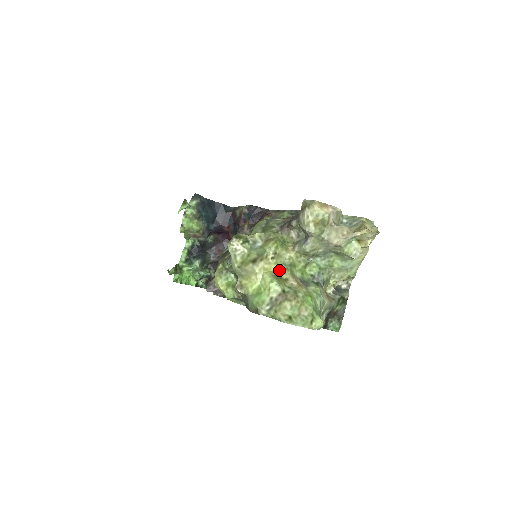
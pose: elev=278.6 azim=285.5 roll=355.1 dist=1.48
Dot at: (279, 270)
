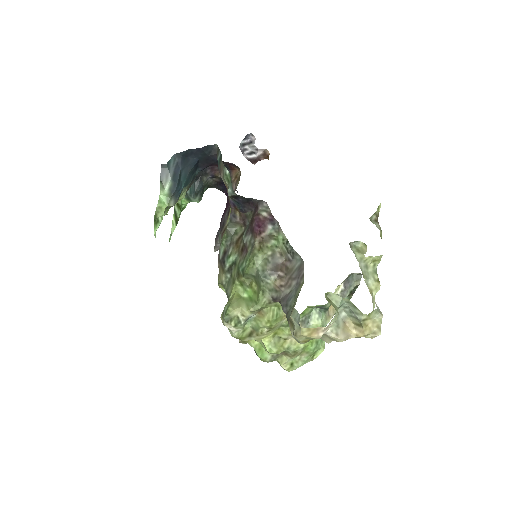
Dot at: (277, 331)
